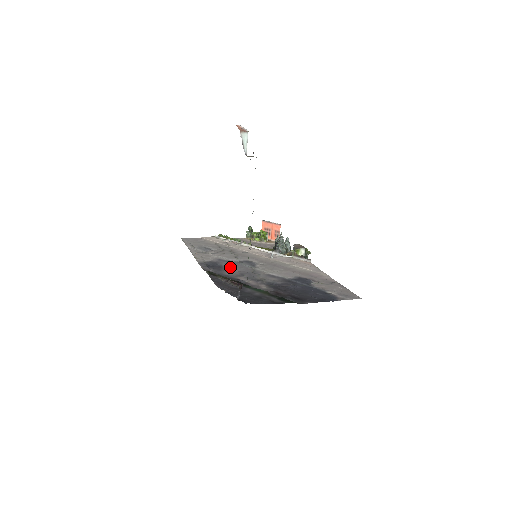
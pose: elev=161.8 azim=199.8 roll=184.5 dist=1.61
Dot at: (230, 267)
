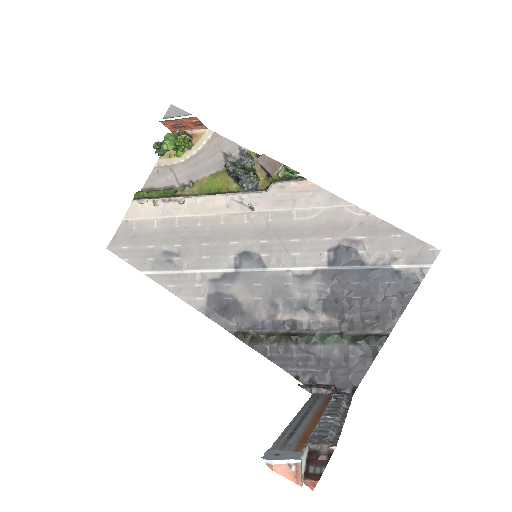
Dot at: (244, 294)
